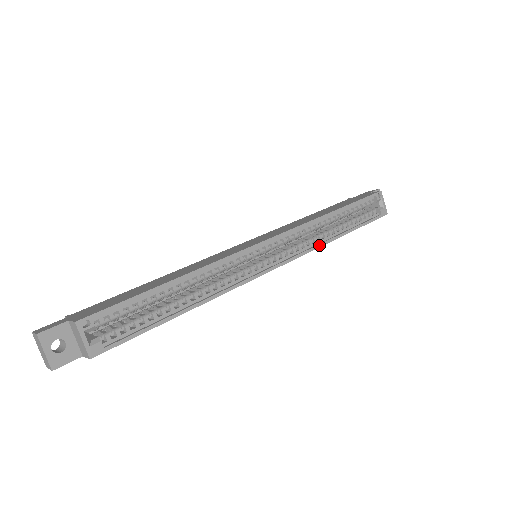
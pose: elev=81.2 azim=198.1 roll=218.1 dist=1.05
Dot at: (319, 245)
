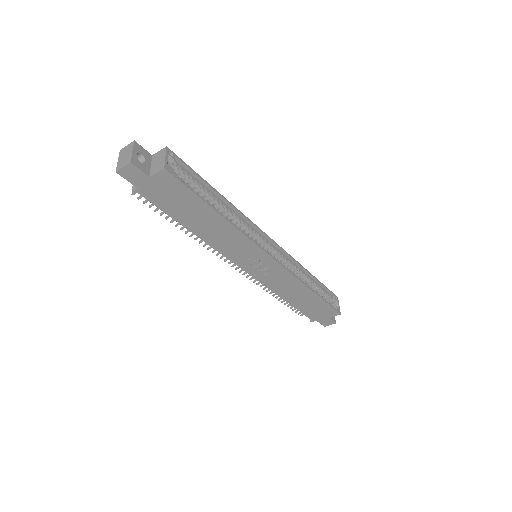
Dot at: (299, 279)
